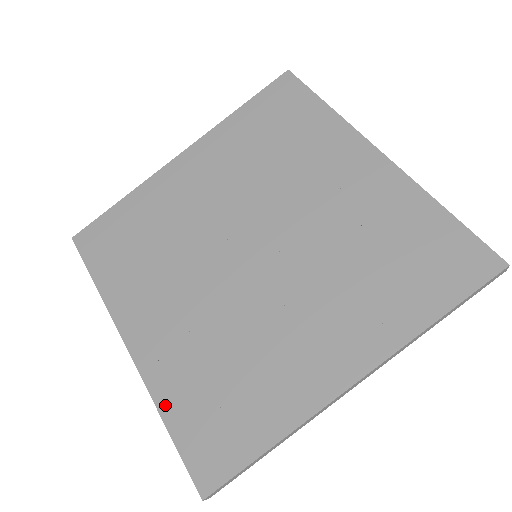
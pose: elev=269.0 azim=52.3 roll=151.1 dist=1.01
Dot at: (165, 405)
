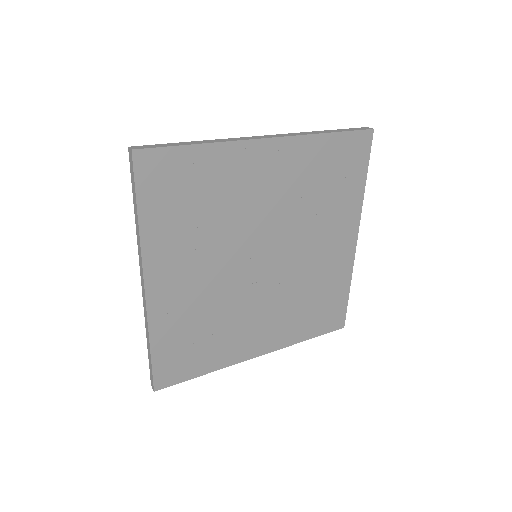
Dot at: (301, 338)
